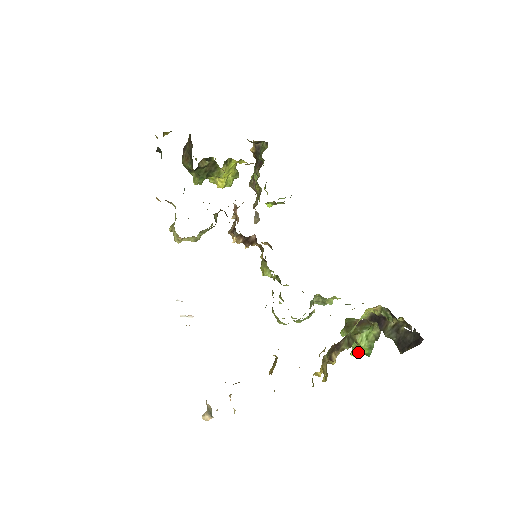
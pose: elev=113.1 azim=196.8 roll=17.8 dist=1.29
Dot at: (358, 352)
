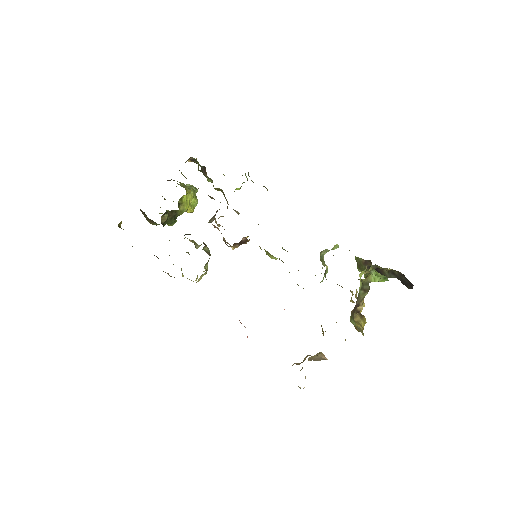
Dot at: occluded
